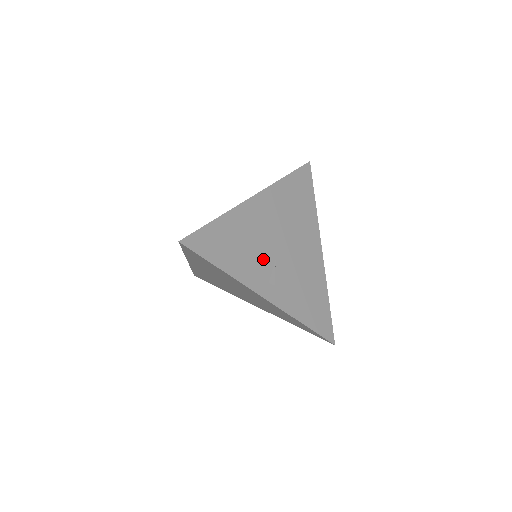
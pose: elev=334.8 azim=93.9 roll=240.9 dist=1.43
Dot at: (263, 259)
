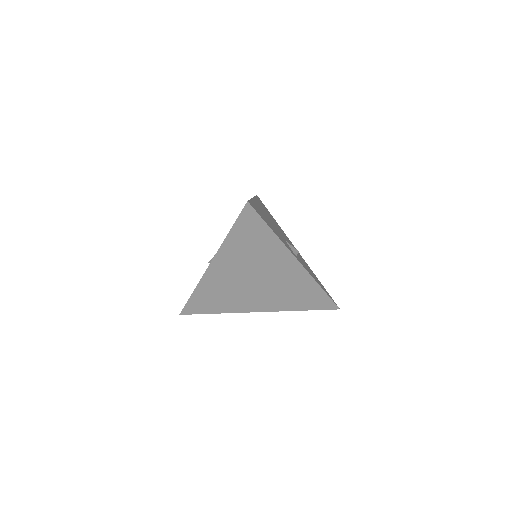
Dot at: occluded
